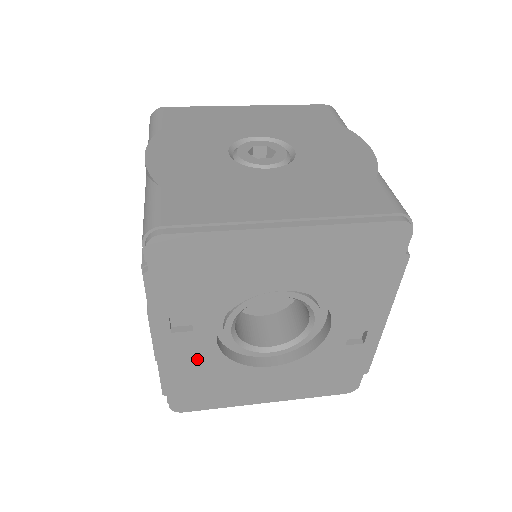
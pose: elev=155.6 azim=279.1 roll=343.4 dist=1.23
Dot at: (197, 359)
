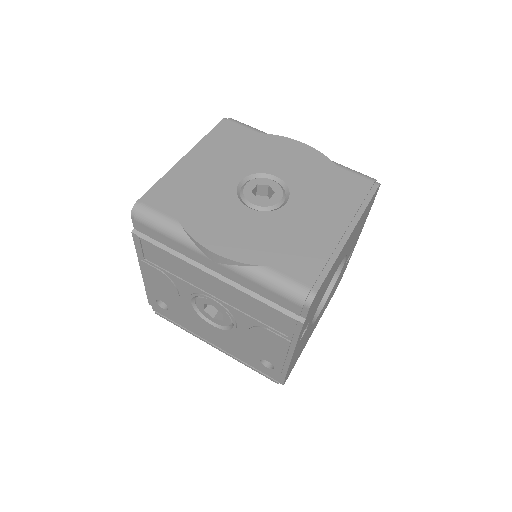
Dot at: occluded
